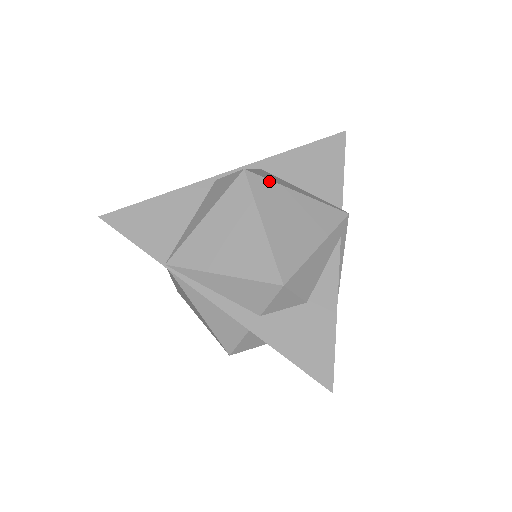
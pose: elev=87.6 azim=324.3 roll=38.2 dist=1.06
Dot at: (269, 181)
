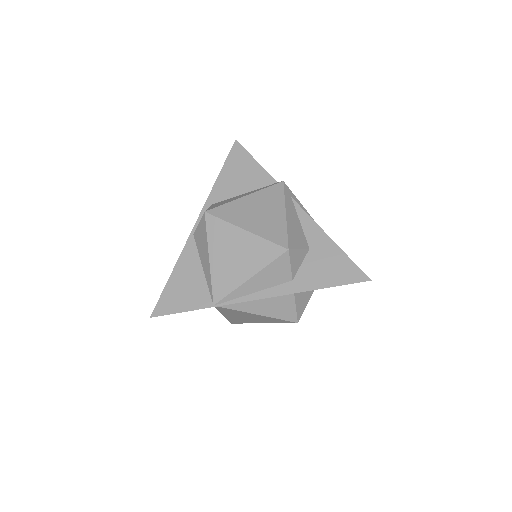
Dot at: (224, 205)
